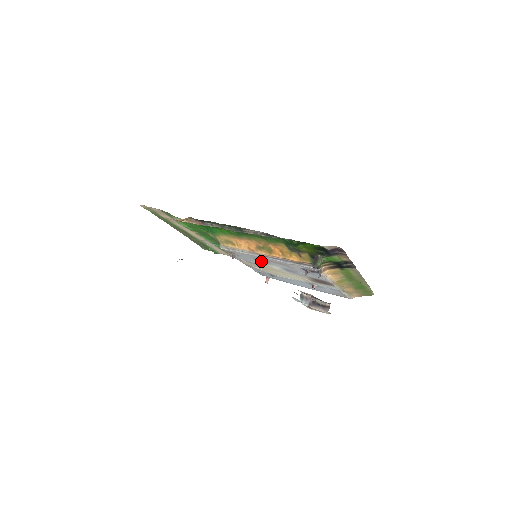
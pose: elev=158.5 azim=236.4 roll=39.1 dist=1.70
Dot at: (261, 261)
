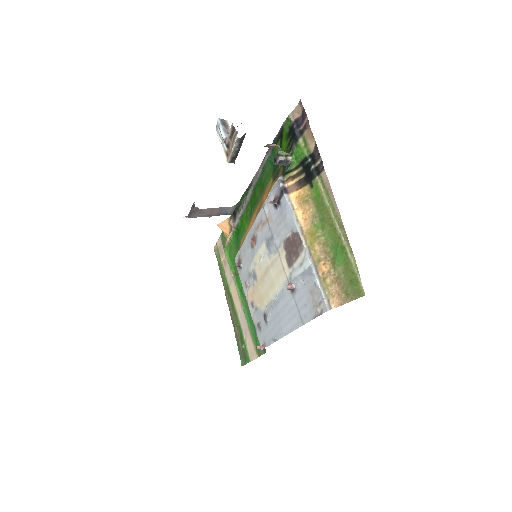
Dot at: (252, 240)
